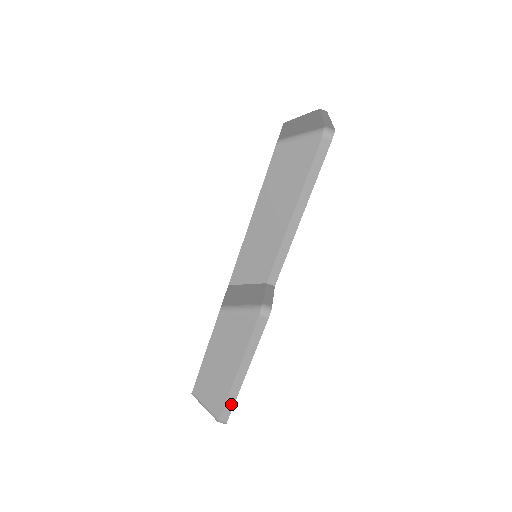
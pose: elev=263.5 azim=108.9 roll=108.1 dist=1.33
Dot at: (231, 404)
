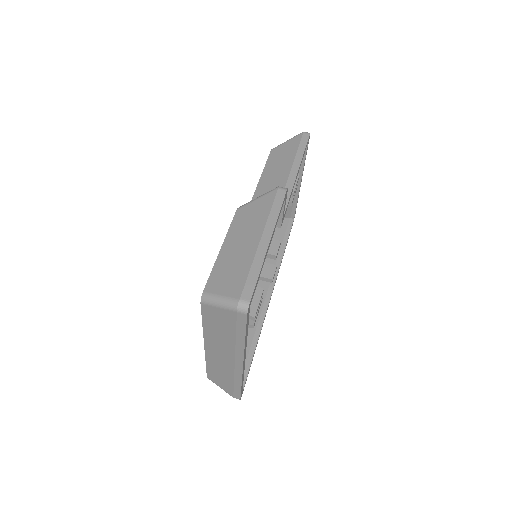
Dot at: (255, 277)
